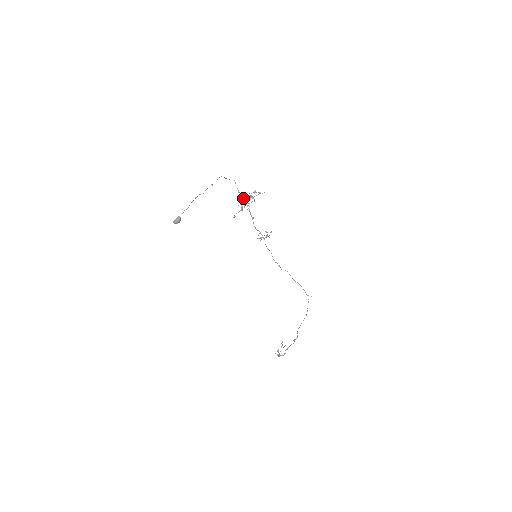
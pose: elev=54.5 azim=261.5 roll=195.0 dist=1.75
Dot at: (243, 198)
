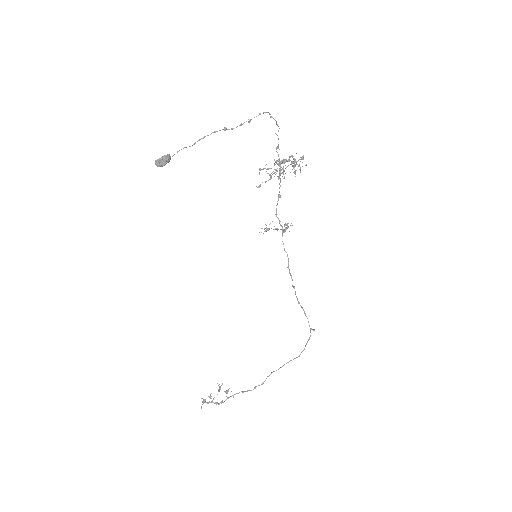
Dot at: occluded
